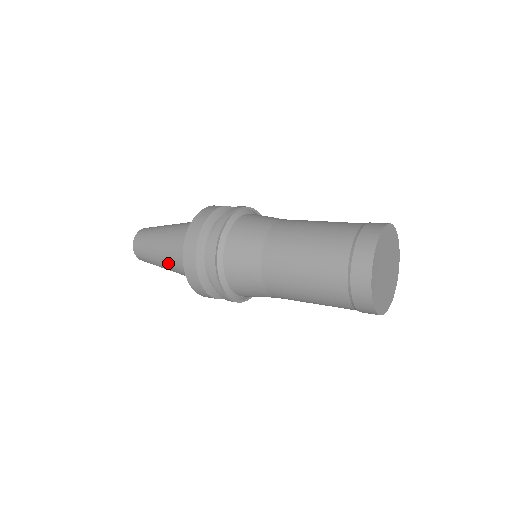
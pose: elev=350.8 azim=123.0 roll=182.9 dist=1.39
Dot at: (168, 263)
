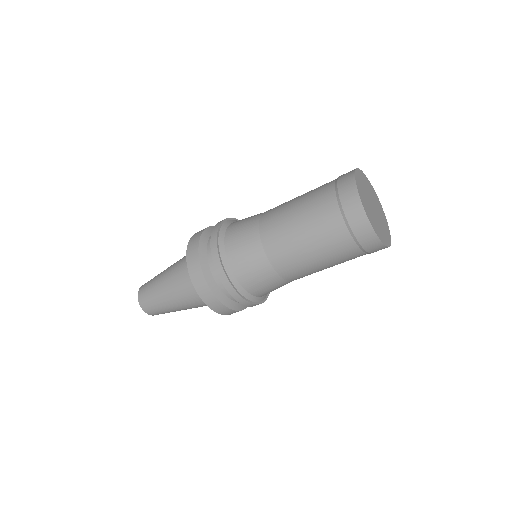
Dot at: (174, 264)
